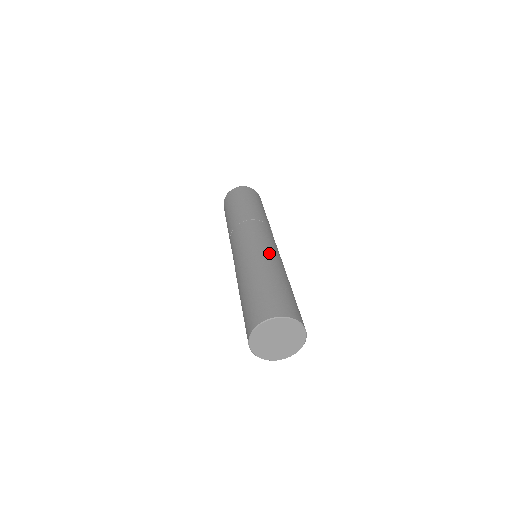
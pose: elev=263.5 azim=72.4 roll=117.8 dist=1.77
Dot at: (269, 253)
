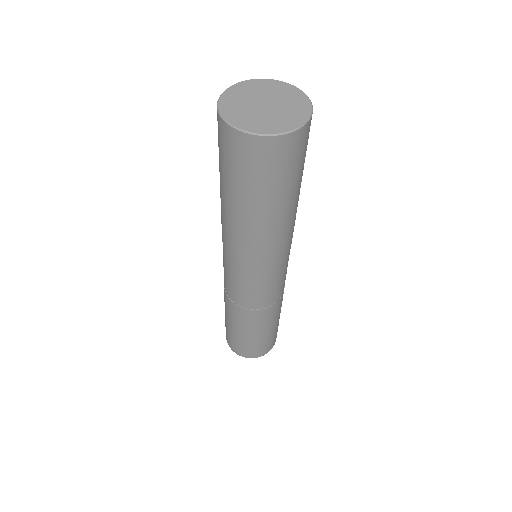
Dot at: occluded
